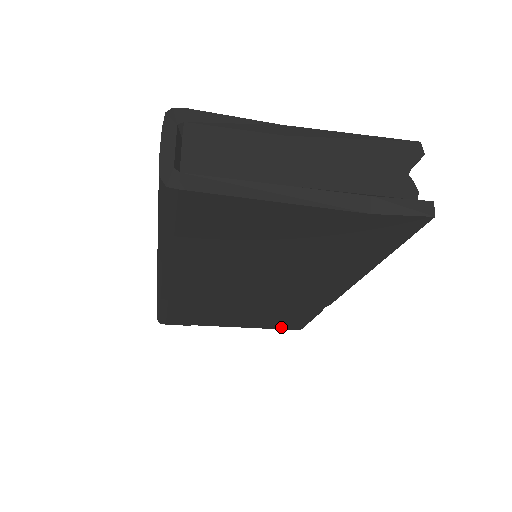
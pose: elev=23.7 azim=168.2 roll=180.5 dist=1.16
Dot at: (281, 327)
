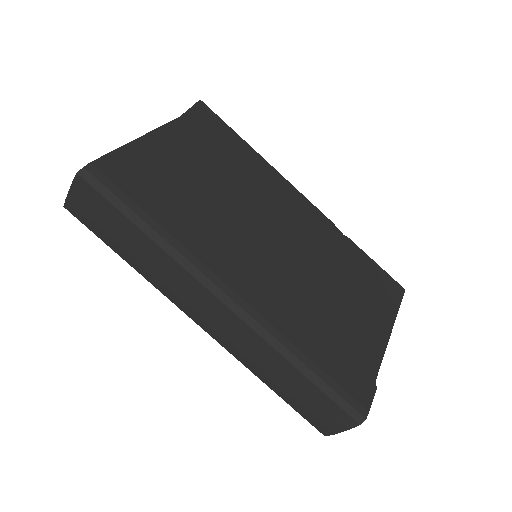
Dot at: (394, 300)
